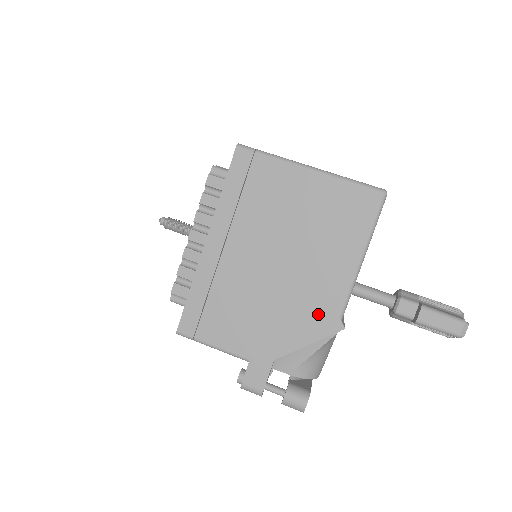
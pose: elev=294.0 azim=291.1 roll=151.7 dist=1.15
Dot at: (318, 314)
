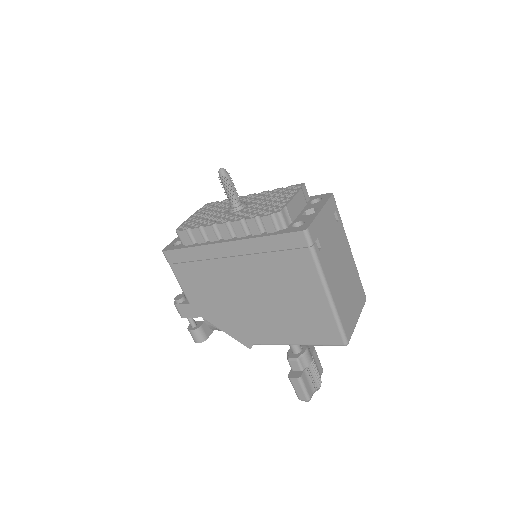
Dot at: (245, 332)
